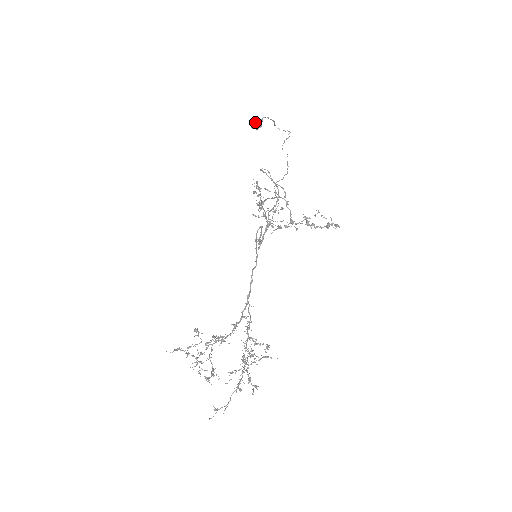
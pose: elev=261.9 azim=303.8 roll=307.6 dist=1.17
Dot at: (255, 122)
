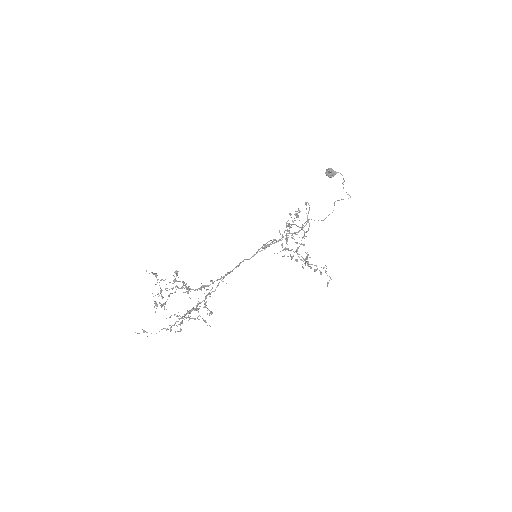
Dot at: (330, 170)
